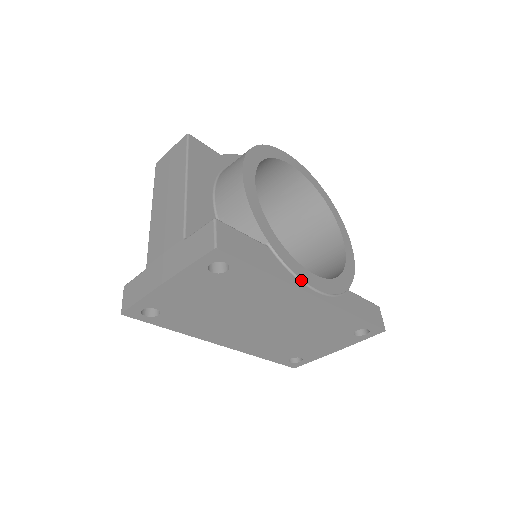
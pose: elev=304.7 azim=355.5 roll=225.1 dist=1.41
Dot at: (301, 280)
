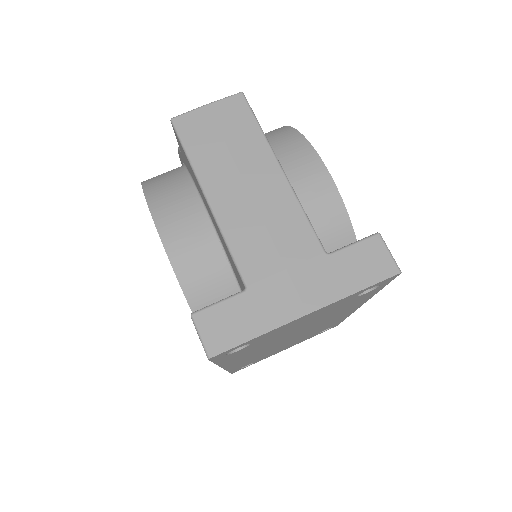
Dot at: occluded
